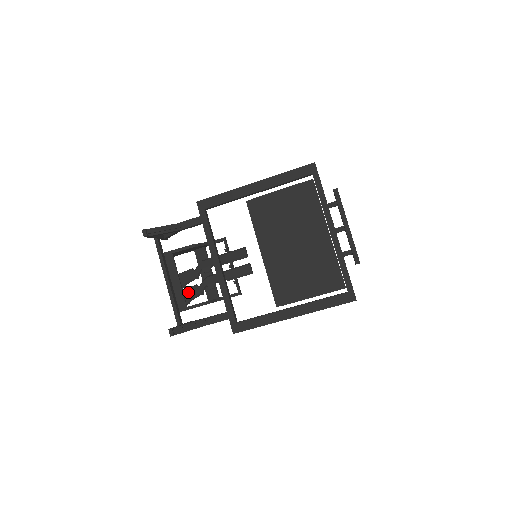
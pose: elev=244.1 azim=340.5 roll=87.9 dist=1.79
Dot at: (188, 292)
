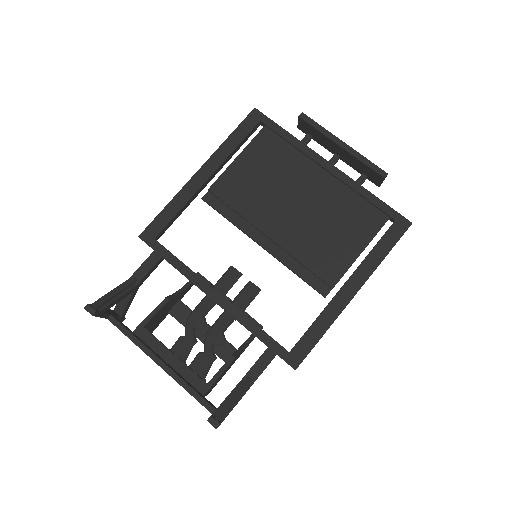
Dot at: (194, 369)
